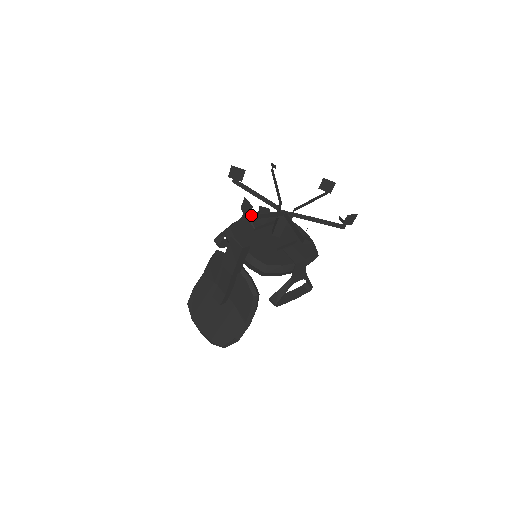
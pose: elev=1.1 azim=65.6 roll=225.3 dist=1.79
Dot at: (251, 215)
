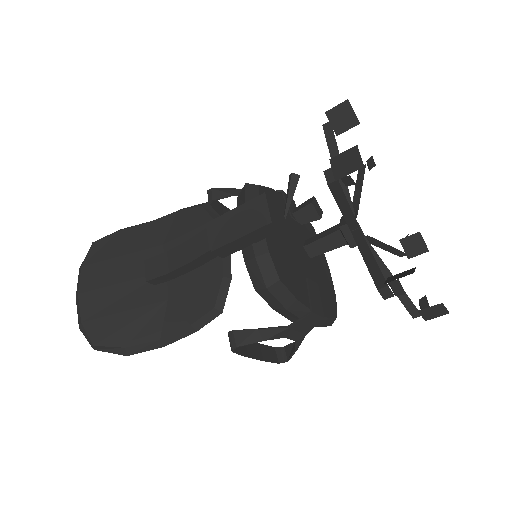
Dot at: occluded
